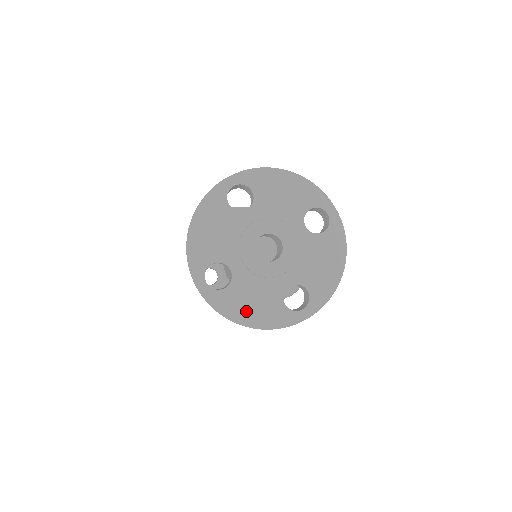
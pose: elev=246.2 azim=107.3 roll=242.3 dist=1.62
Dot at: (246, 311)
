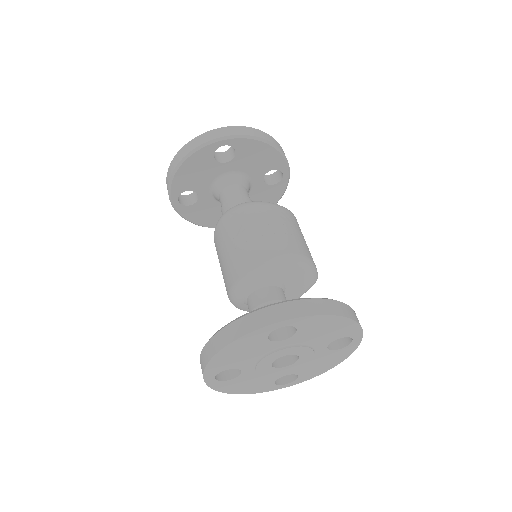
Dot at: (240, 388)
